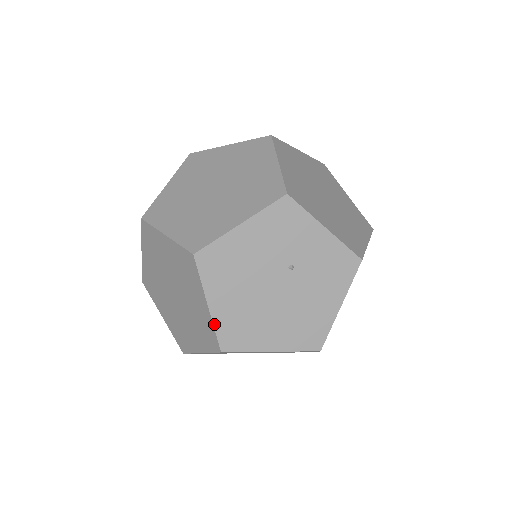
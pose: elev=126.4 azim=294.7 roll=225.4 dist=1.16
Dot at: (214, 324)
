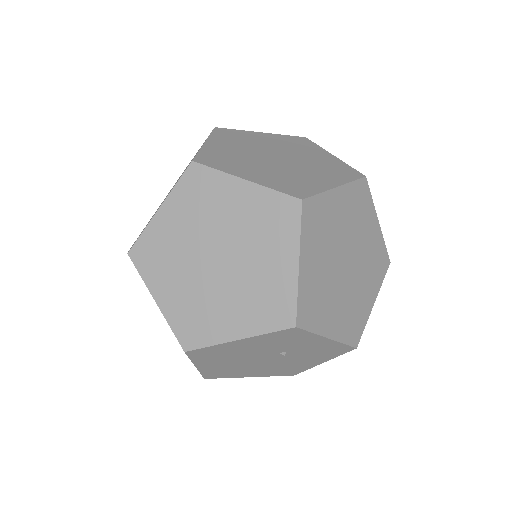
Dot at: (200, 372)
